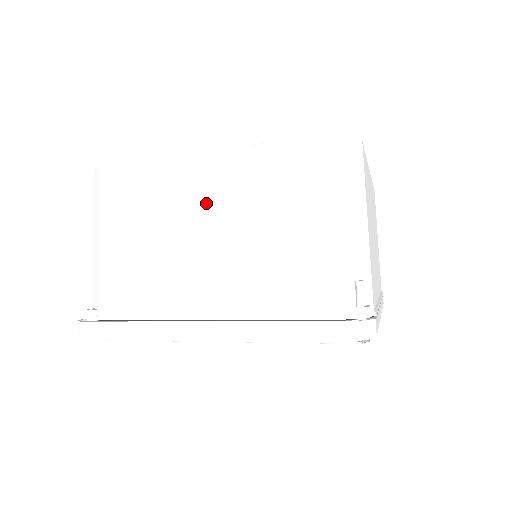
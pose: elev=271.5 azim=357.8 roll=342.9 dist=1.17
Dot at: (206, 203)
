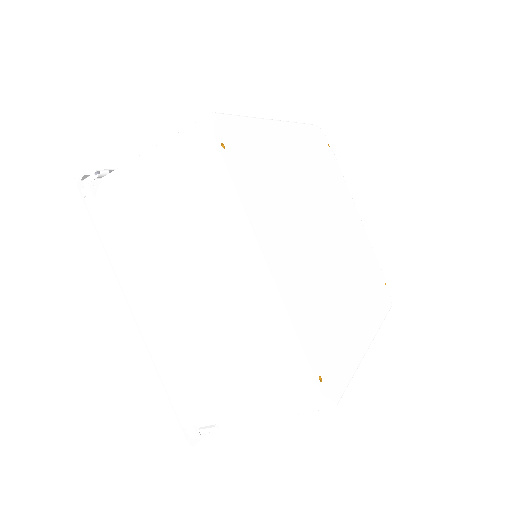
Dot at: (219, 283)
